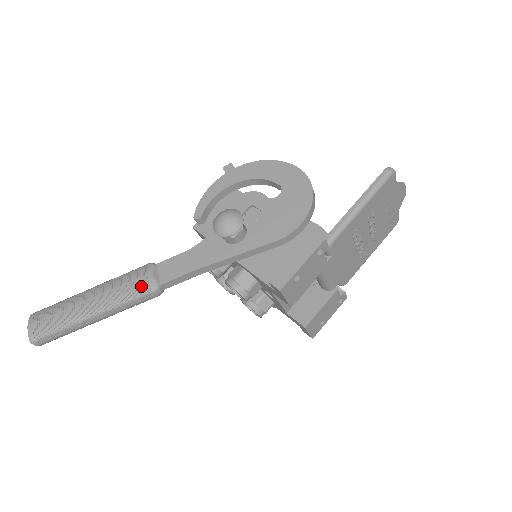
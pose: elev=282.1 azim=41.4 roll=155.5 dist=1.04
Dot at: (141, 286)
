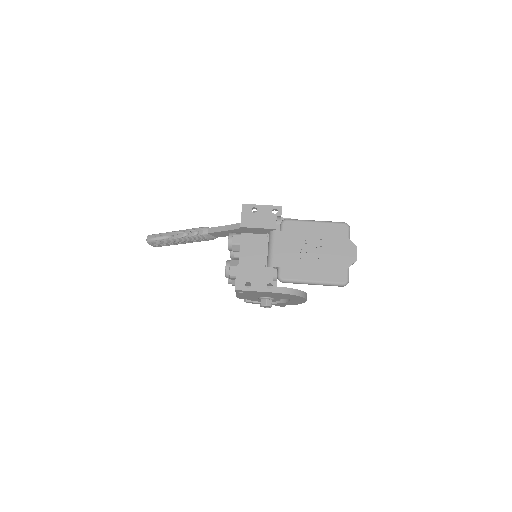
Dot at: occluded
